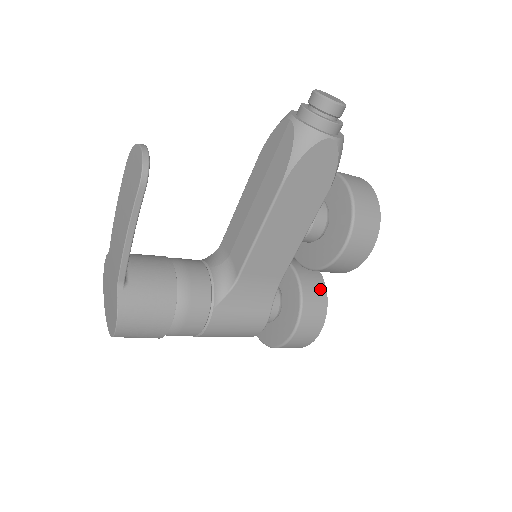
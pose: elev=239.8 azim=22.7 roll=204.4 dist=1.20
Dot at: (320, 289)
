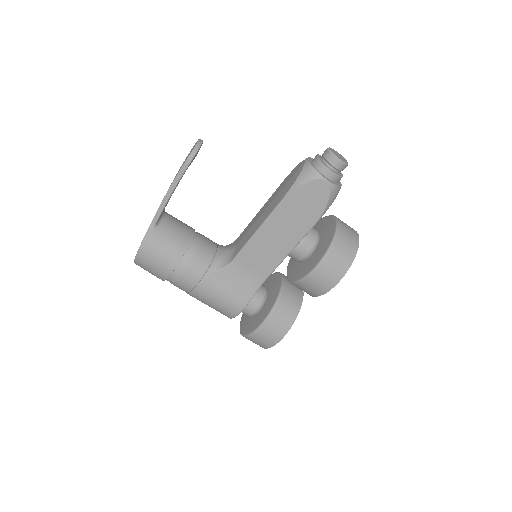
Dot at: (296, 304)
